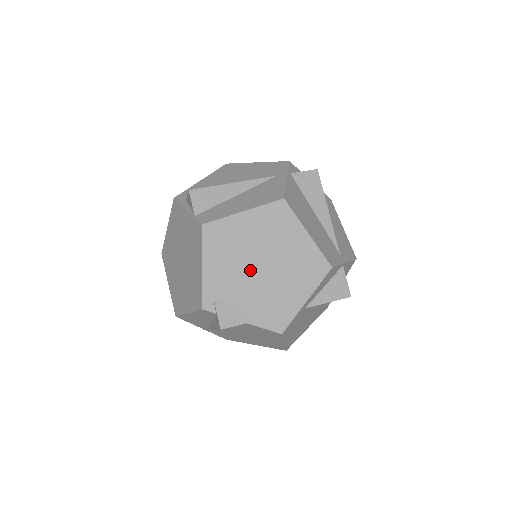
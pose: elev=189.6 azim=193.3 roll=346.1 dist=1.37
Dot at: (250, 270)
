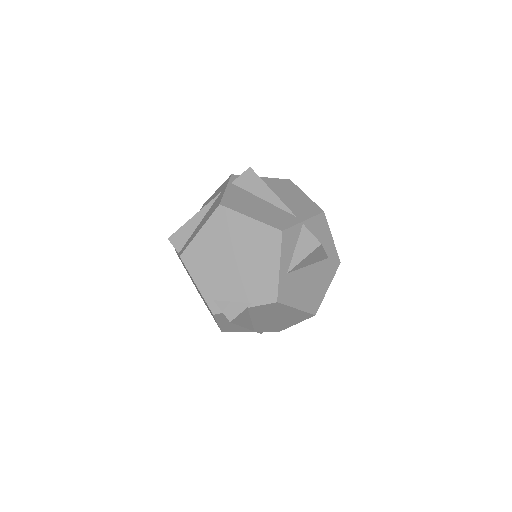
Dot at: (227, 268)
